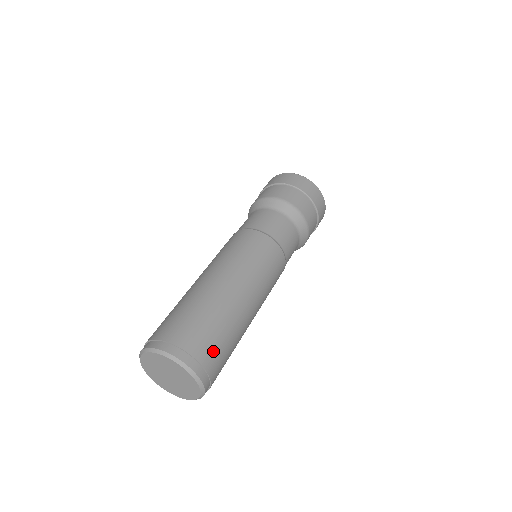
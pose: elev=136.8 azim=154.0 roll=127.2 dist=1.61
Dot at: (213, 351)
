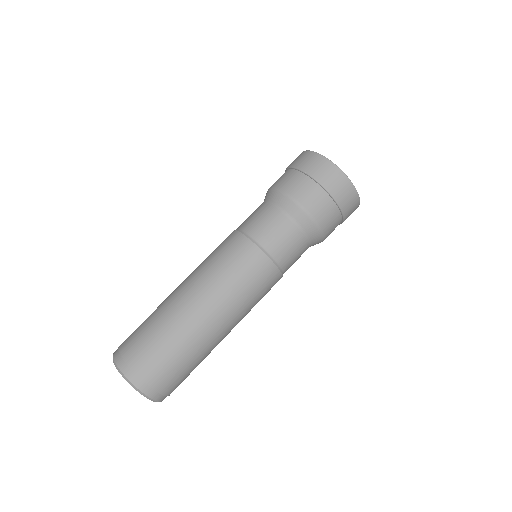
Dot at: (159, 369)
